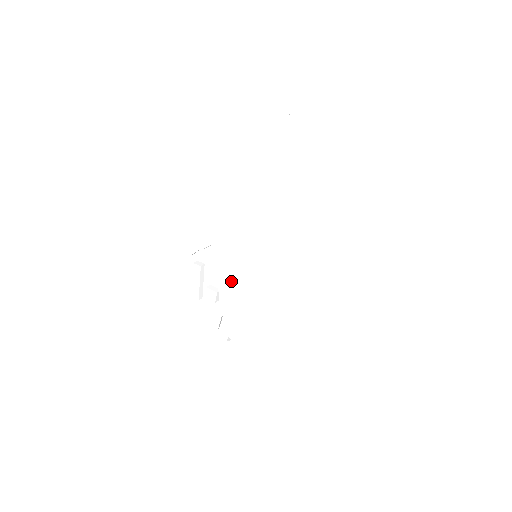
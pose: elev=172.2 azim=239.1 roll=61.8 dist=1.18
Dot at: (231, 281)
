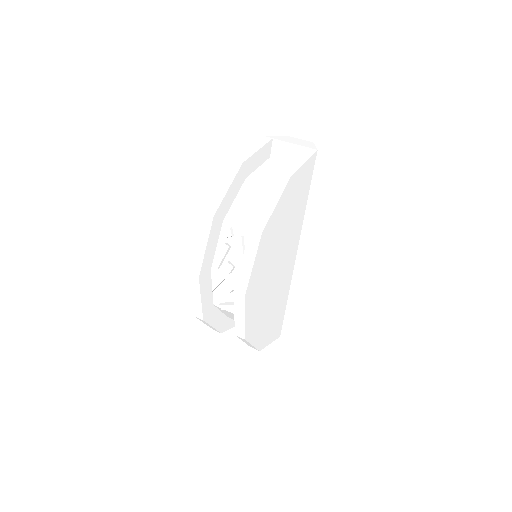
Dot at: (253, 260)
